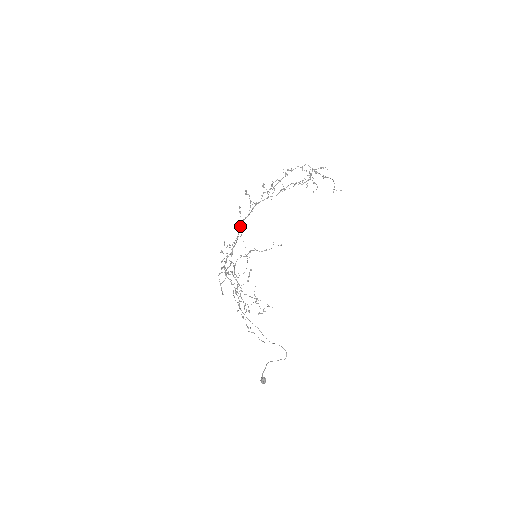
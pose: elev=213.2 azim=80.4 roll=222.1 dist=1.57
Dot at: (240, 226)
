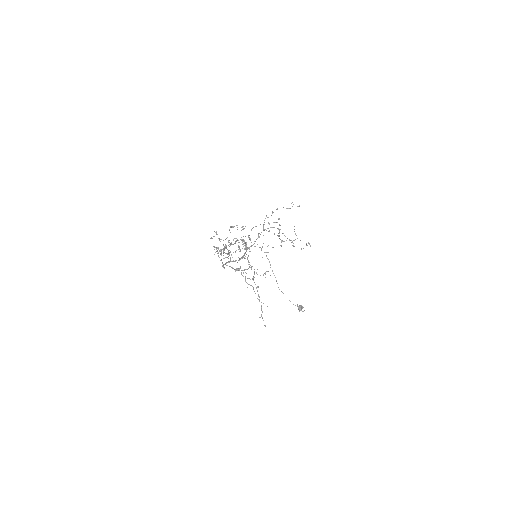
Dot at: occluded
